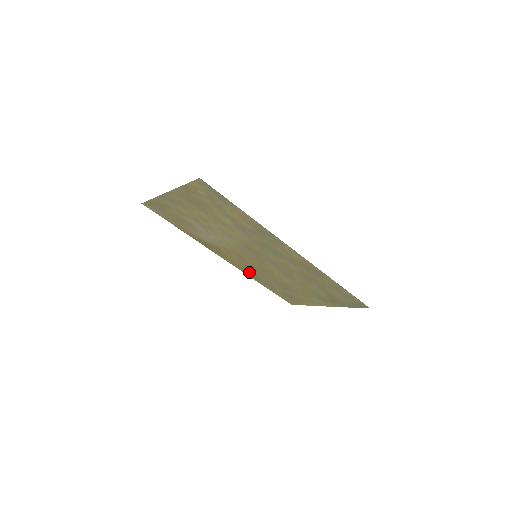
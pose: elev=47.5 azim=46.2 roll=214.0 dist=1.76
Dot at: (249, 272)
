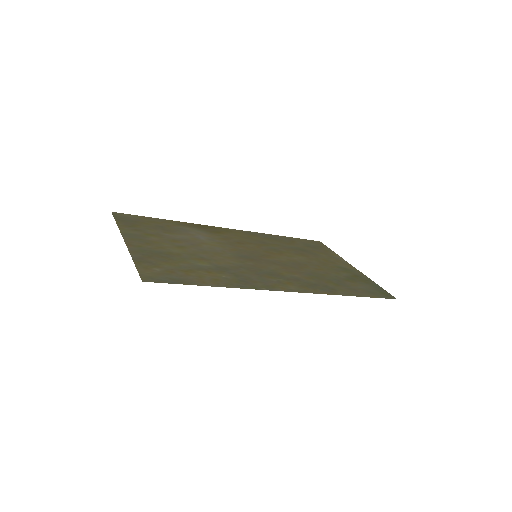
Dot at: (260, 236)
